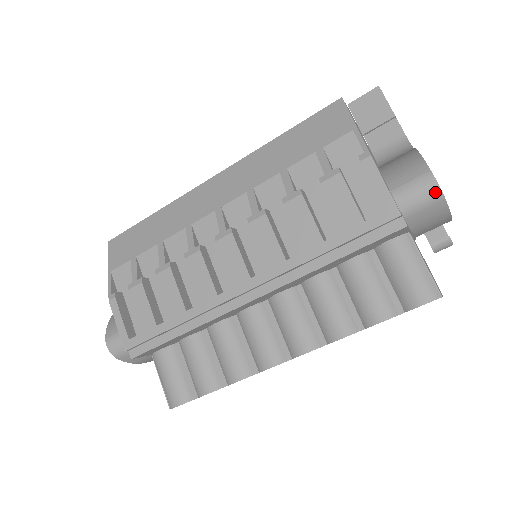
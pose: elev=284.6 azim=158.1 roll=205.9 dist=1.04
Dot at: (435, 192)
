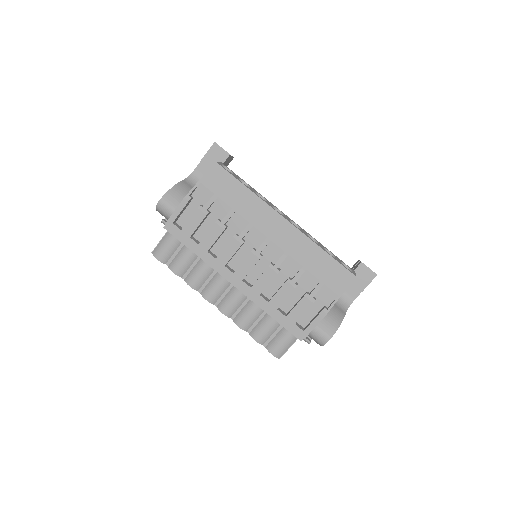
Dot at: (323, 343)
